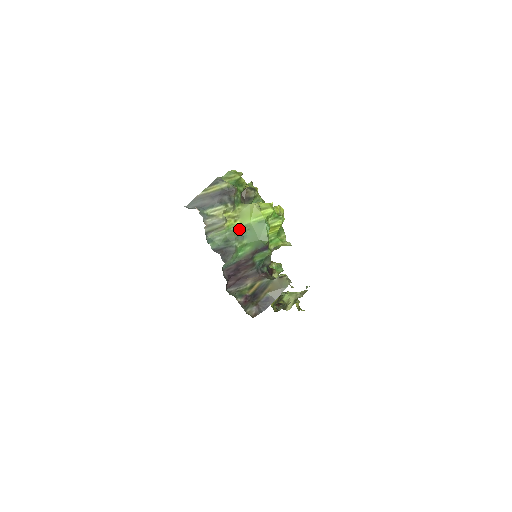
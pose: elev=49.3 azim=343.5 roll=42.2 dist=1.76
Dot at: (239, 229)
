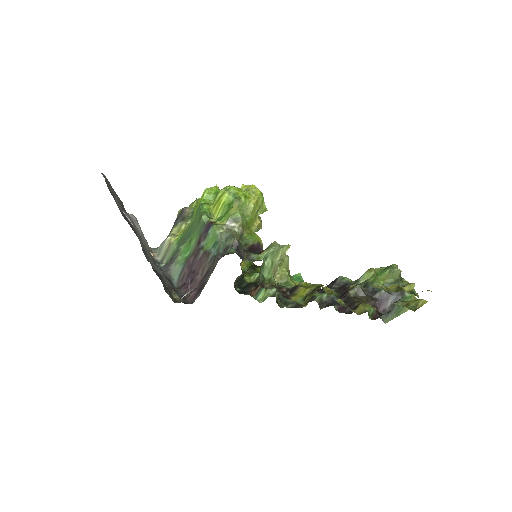
Dot at: (185, 234)
